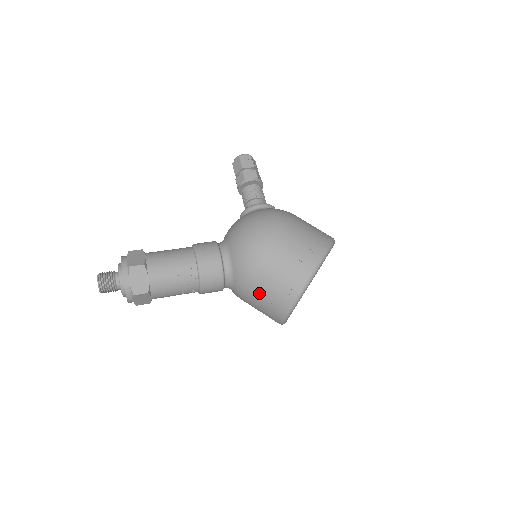
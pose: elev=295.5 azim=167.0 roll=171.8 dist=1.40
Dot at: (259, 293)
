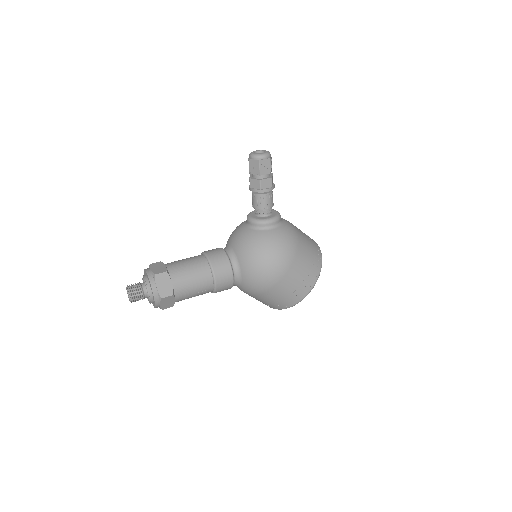
Dot at: (257, 299)
